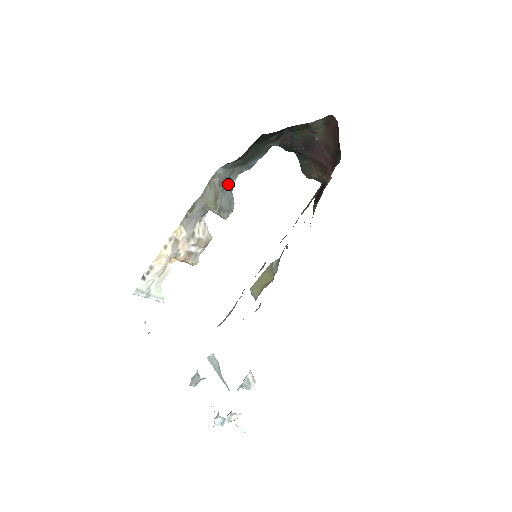
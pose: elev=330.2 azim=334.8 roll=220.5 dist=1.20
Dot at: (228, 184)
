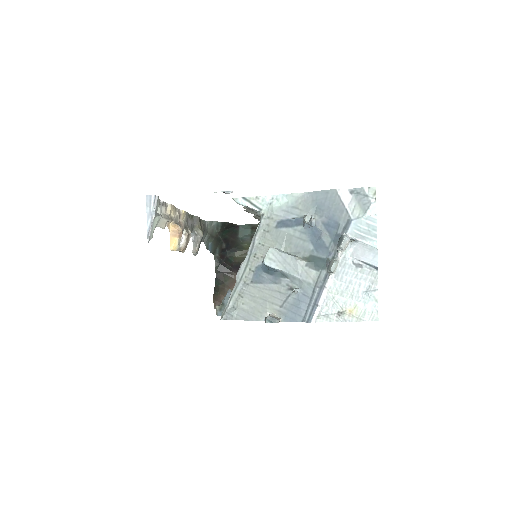
Dot at: occluded
